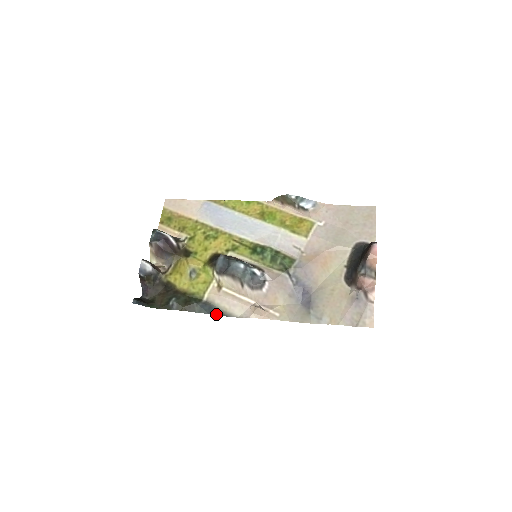
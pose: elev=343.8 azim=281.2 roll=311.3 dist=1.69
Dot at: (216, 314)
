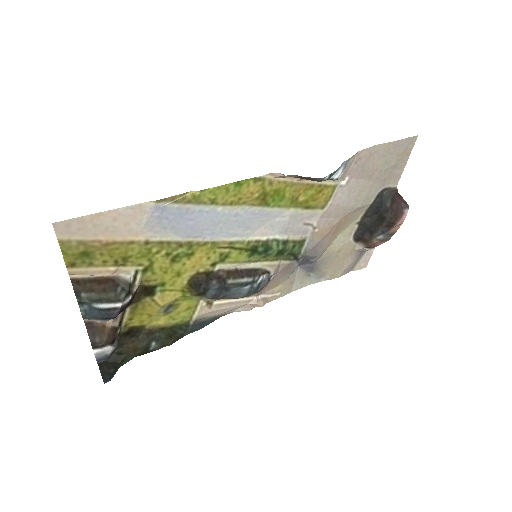
Dot at: occluded
